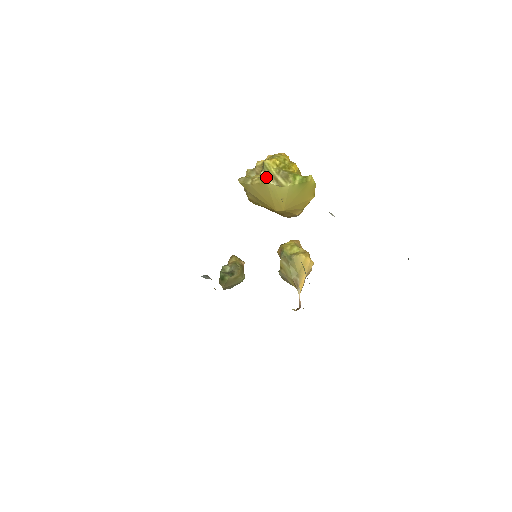
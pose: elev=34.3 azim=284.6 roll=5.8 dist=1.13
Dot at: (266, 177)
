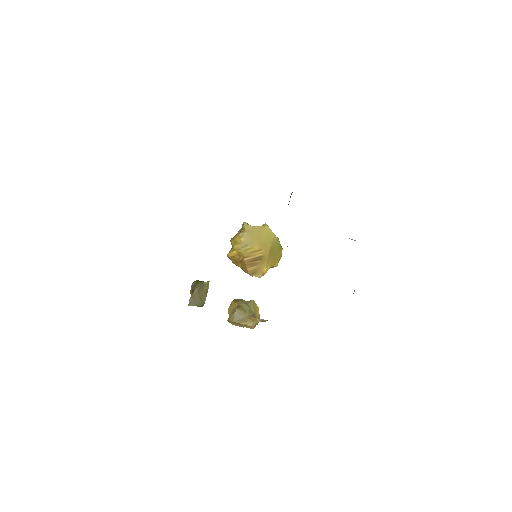
Dot at: occluded
